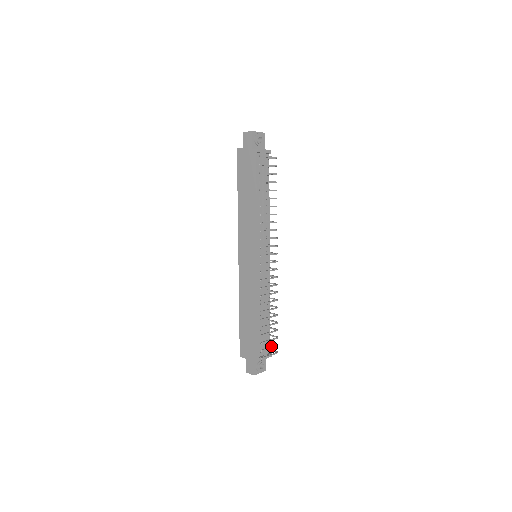
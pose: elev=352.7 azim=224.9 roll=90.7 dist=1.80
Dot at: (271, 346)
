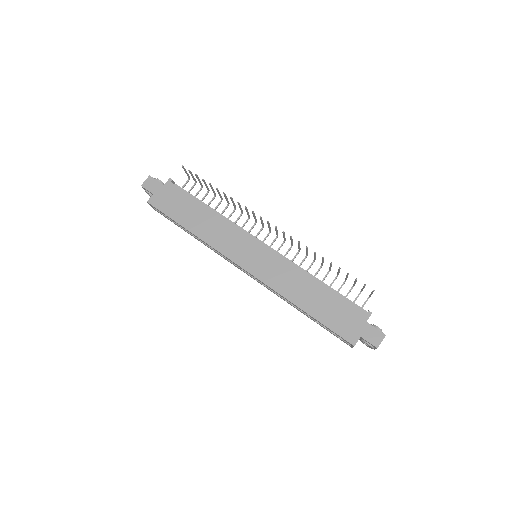
Dot at: (361, 289)
